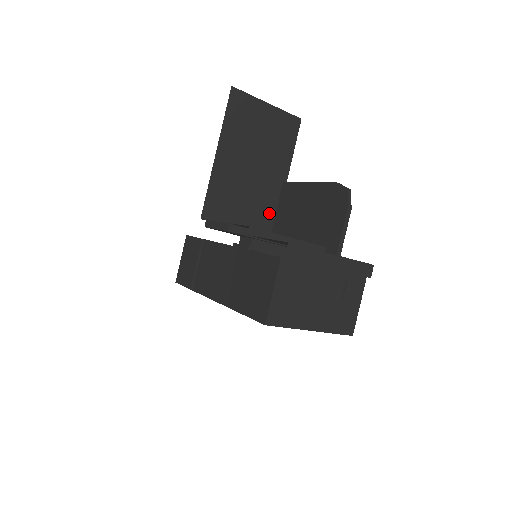
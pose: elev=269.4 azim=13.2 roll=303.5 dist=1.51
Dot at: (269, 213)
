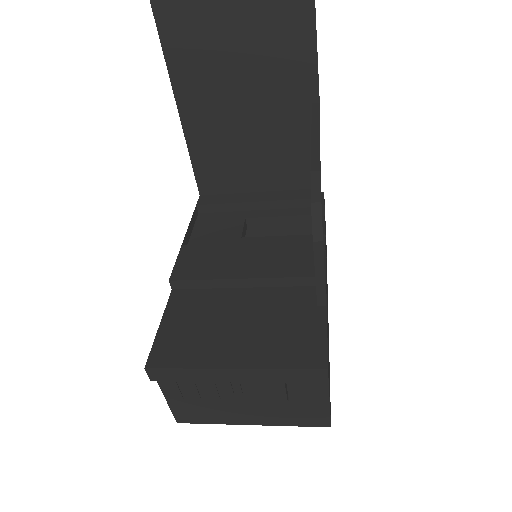
Dot at: (302, 157)
